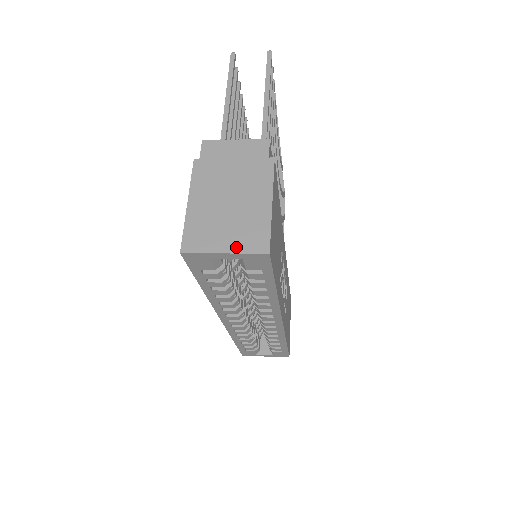
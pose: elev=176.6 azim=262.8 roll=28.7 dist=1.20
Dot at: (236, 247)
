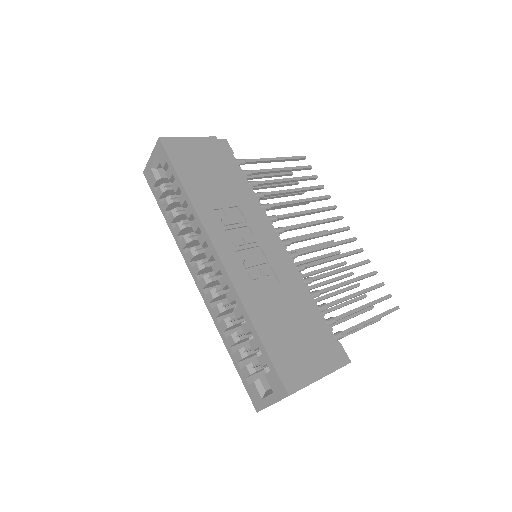
Dot at: occluded
